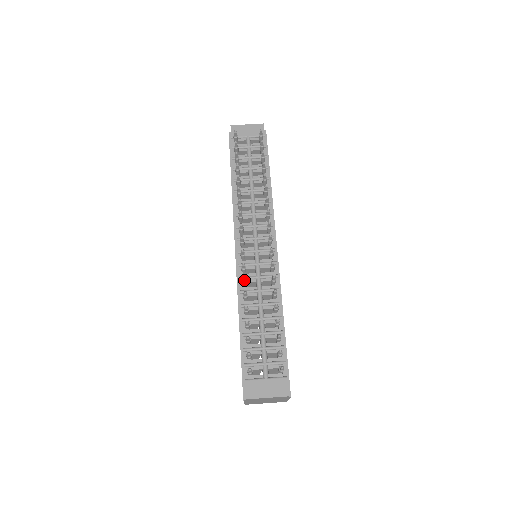
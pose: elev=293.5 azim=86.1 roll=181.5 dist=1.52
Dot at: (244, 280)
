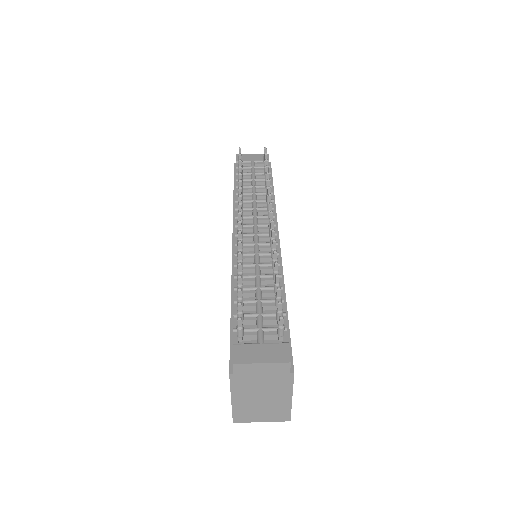
Dot at: (239, 244)
